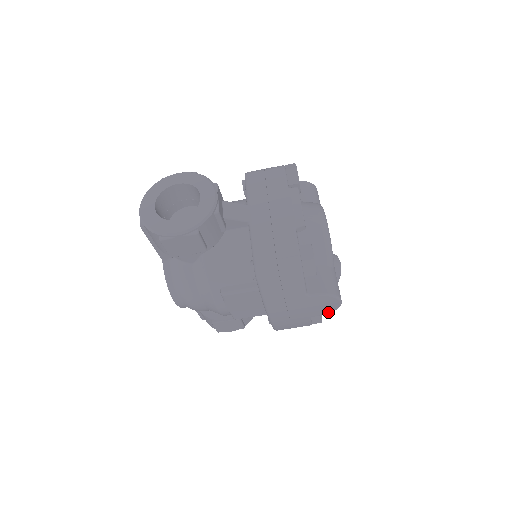
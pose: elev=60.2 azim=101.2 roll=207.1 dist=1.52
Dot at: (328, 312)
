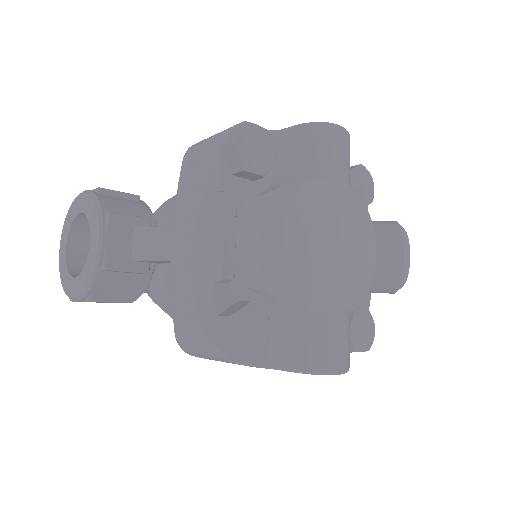
Dot at: occluded
